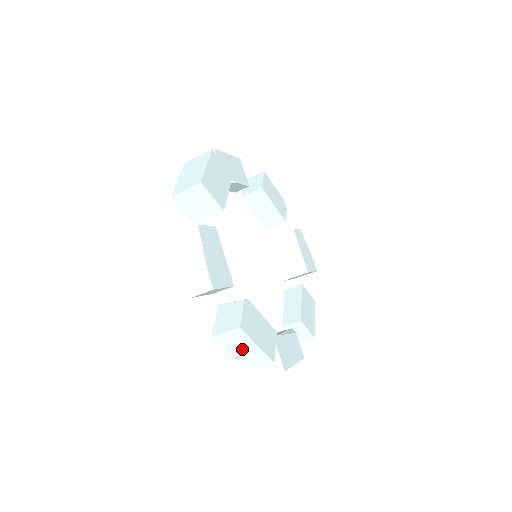
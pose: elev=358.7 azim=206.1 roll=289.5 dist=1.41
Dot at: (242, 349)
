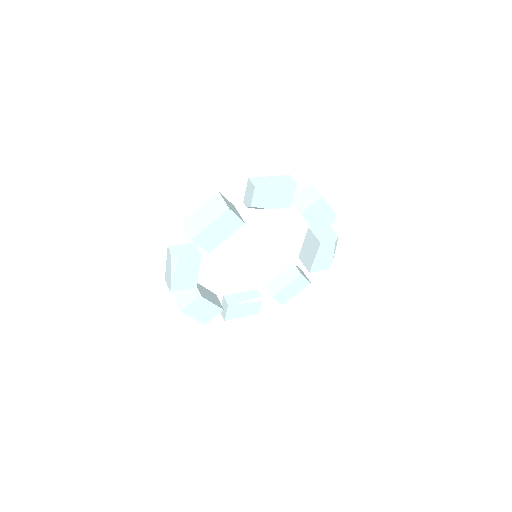
Dot at: occluded
